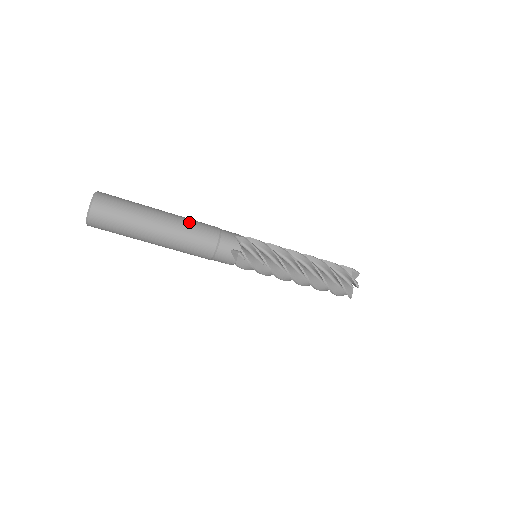
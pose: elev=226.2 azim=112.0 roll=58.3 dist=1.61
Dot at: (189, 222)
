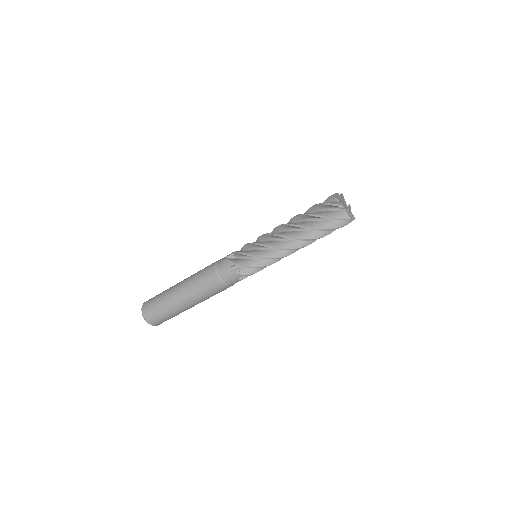
Dot at: (197, 288)
